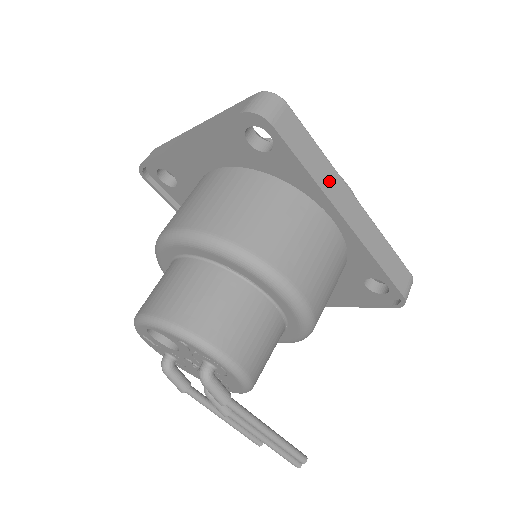
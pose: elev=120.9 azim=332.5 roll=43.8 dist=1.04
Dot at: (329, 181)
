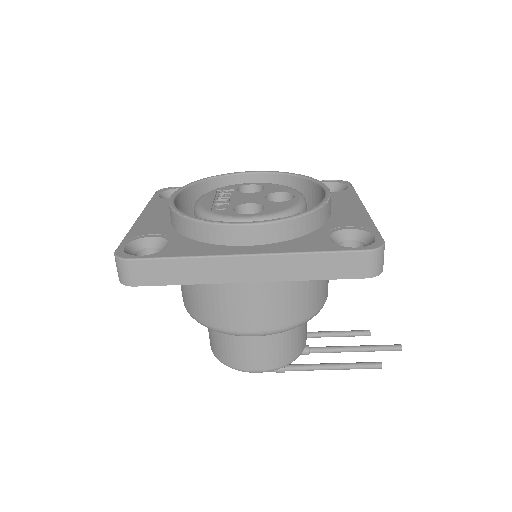
Dot at: (208, 271)
